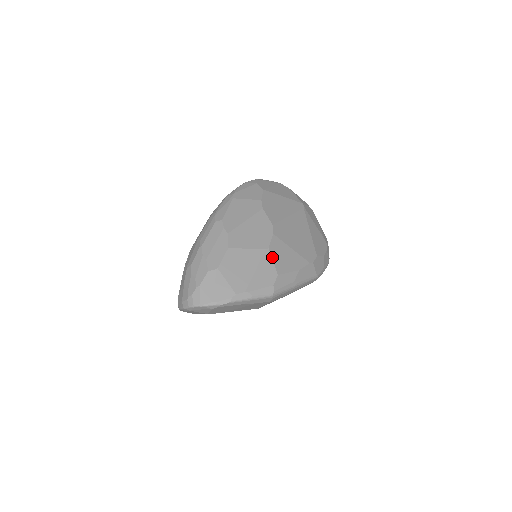
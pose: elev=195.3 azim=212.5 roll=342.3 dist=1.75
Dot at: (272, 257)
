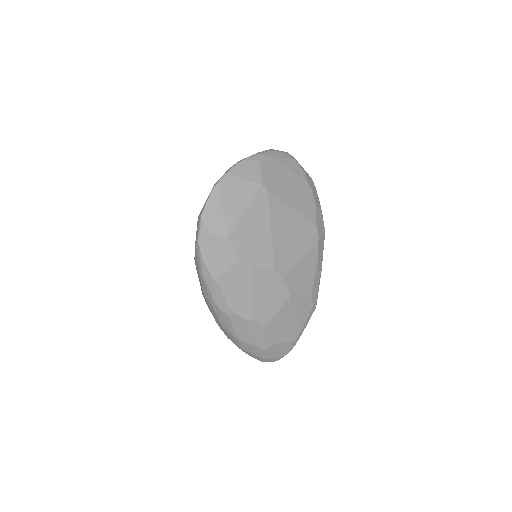
Dot at: (297, 294)
